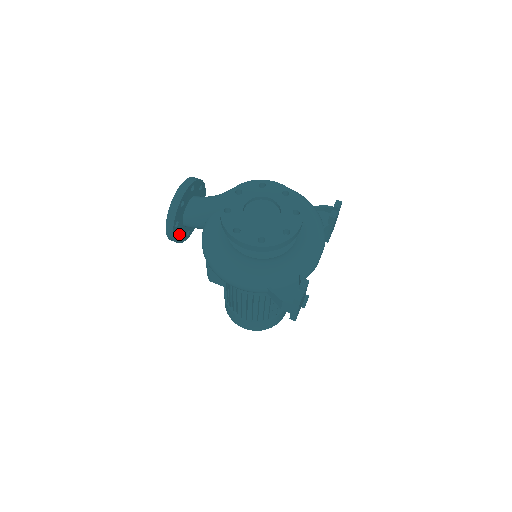
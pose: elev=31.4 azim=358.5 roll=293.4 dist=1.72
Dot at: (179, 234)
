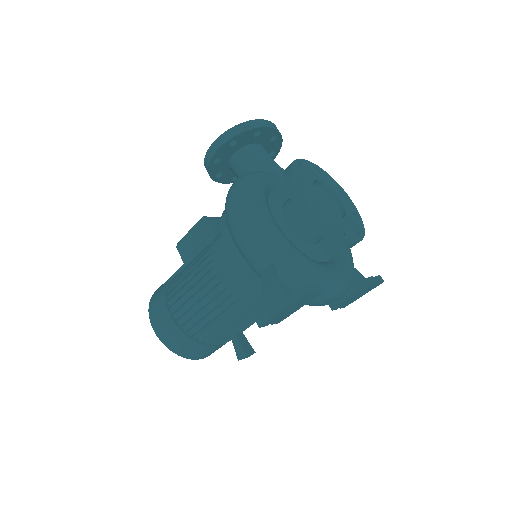
Dot at: (218, 160)
